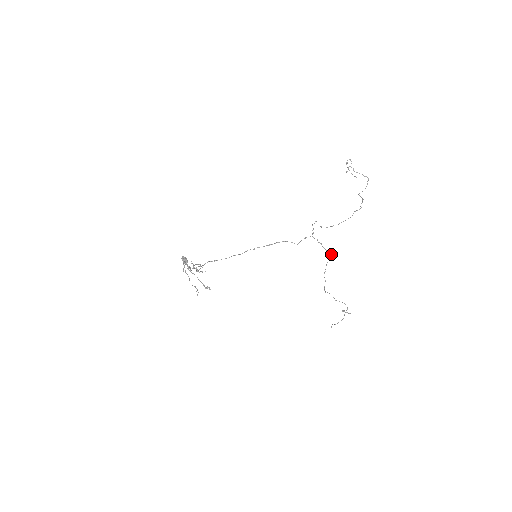
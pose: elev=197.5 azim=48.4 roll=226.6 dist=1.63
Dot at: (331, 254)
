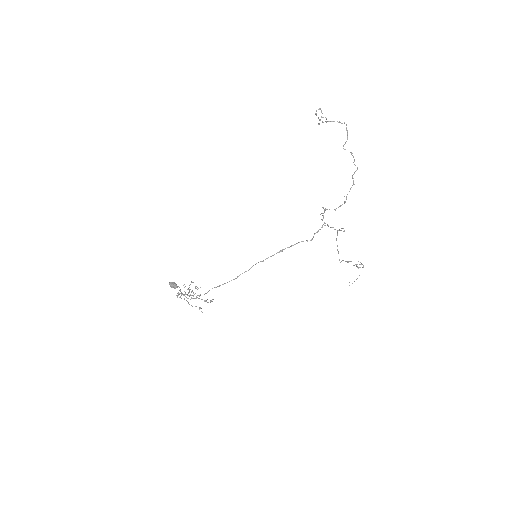
Dot at: (343, 231)
